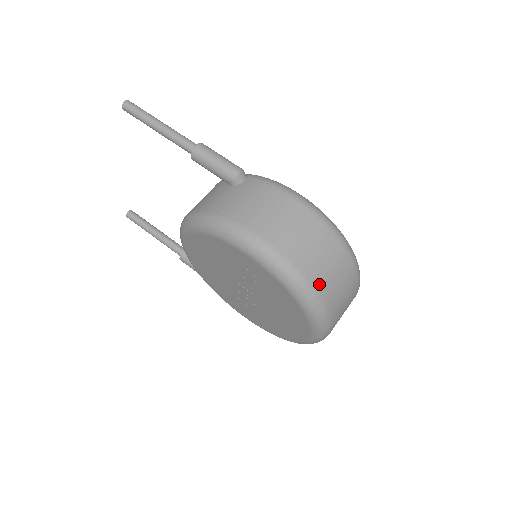
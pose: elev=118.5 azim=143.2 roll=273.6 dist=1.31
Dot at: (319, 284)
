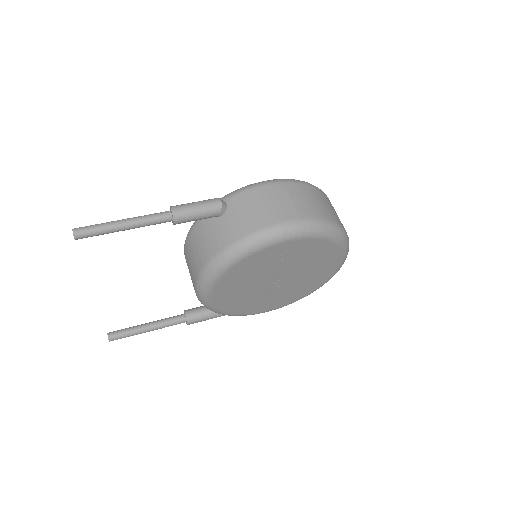
Dot at: (335, 219)
